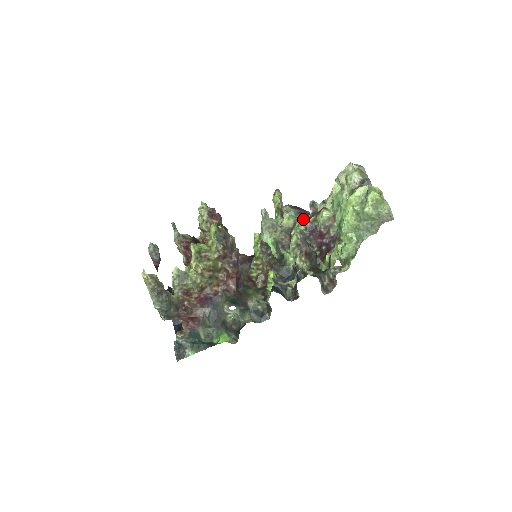
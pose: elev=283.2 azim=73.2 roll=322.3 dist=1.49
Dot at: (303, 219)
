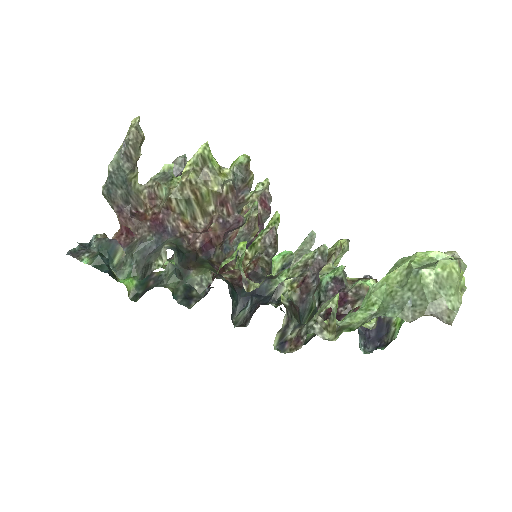
Dot at: (342, 267)
